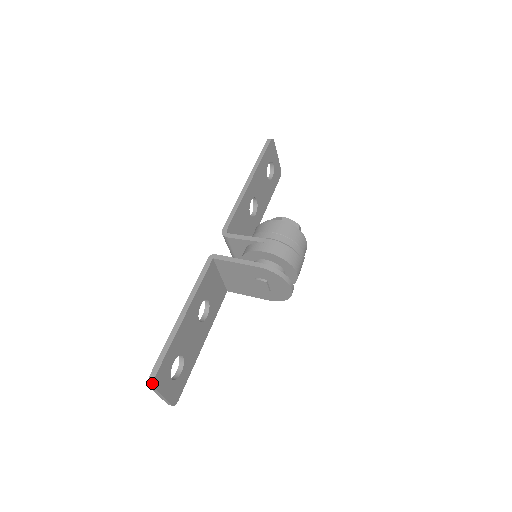
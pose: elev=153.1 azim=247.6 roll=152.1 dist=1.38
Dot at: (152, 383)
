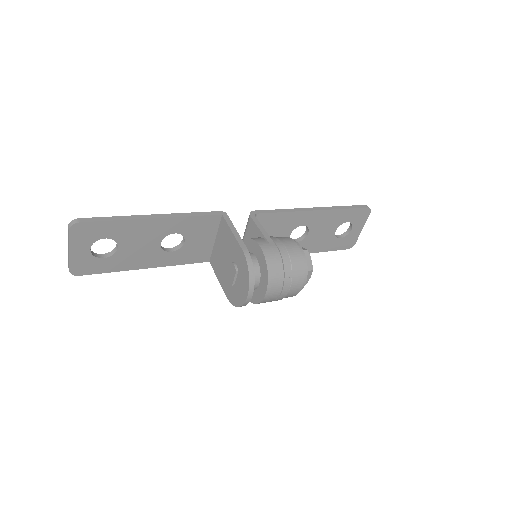
Dot at: (71, 224)
